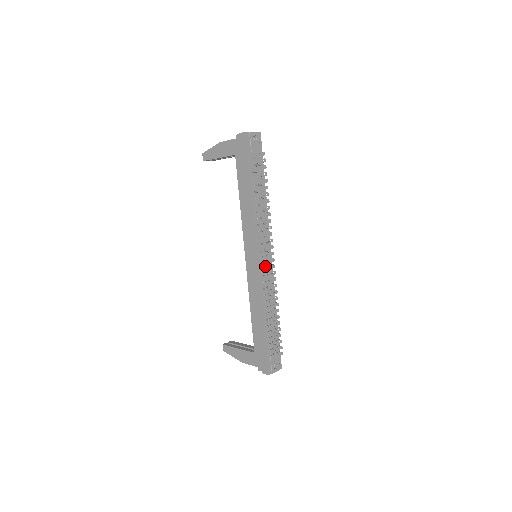
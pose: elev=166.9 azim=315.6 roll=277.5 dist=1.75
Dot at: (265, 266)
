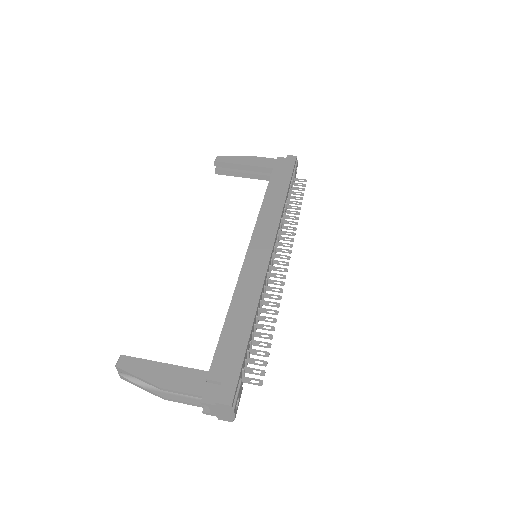
Dot at: occluded
